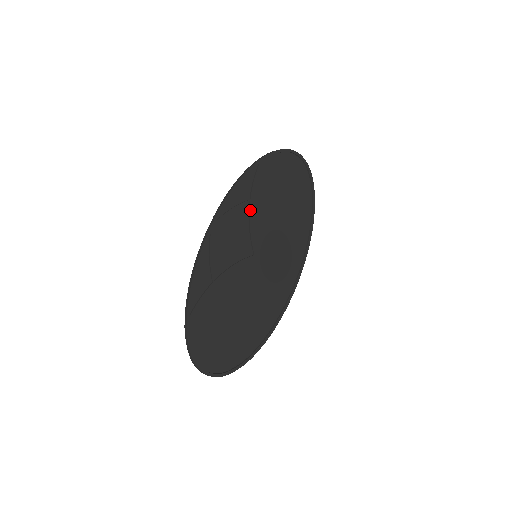
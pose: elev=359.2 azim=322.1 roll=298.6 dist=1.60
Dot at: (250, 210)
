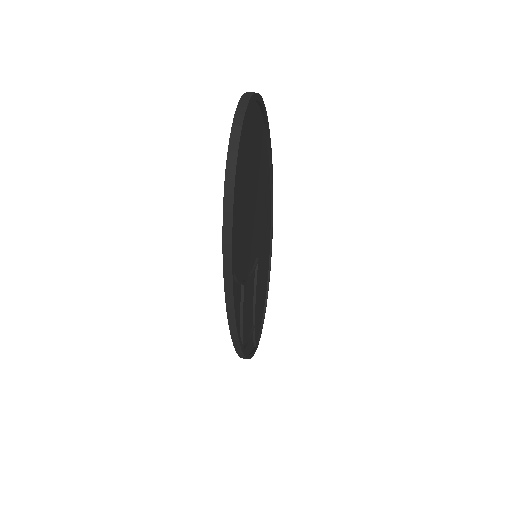
Dot at: (247, 282)
